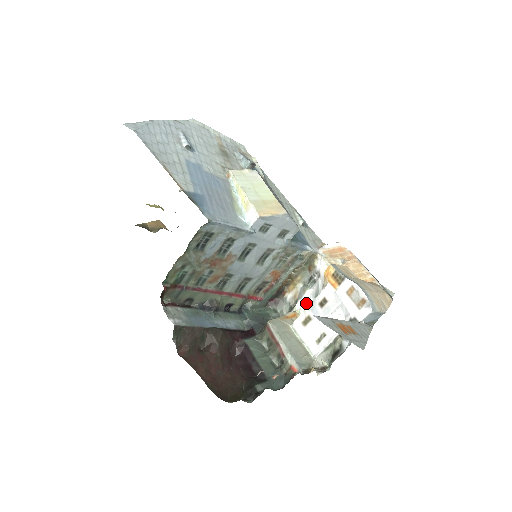
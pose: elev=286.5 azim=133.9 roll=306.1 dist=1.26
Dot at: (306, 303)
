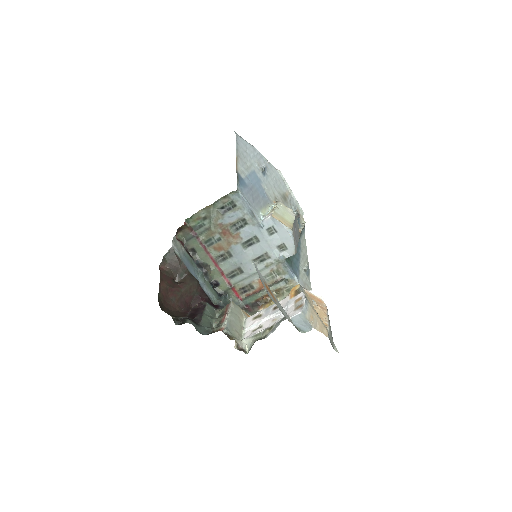
Dot at: occluded
